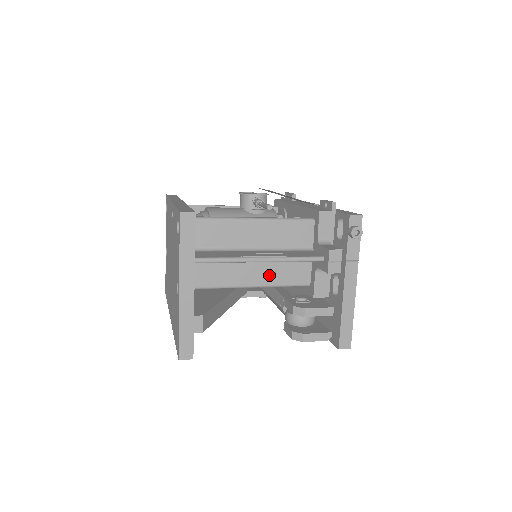
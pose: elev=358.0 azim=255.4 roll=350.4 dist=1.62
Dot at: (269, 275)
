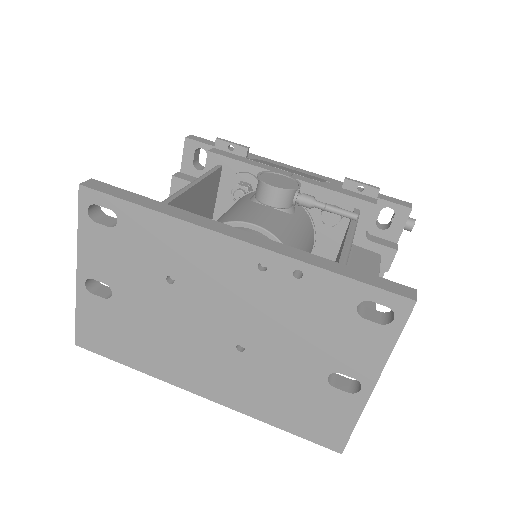
Dot at: occluded
